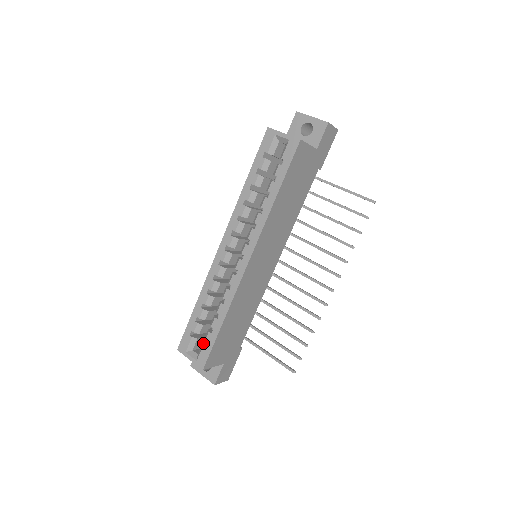
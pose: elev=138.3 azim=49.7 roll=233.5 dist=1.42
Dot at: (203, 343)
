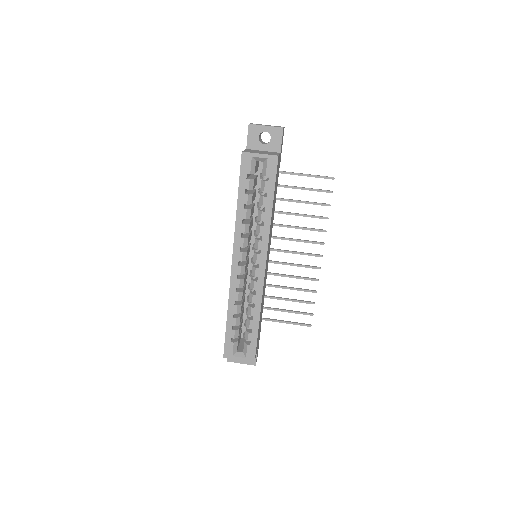
Dot at: (245, 343)
